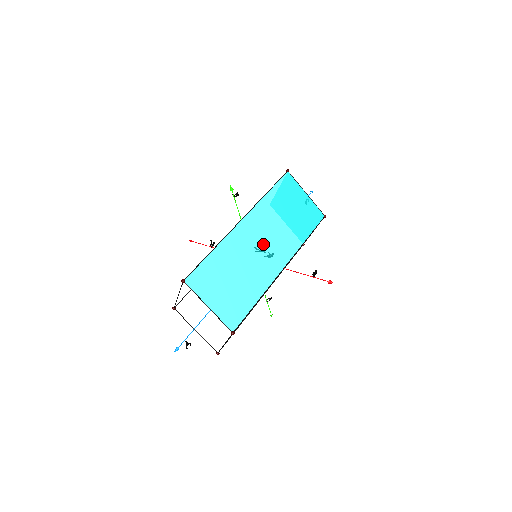
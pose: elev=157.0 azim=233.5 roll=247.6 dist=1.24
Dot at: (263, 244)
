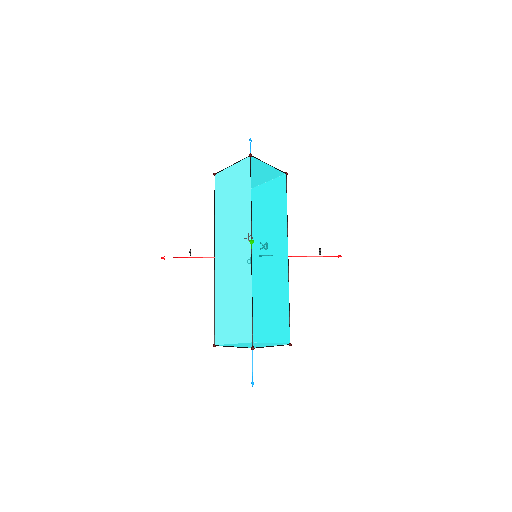
Dot at: (271, 252)
